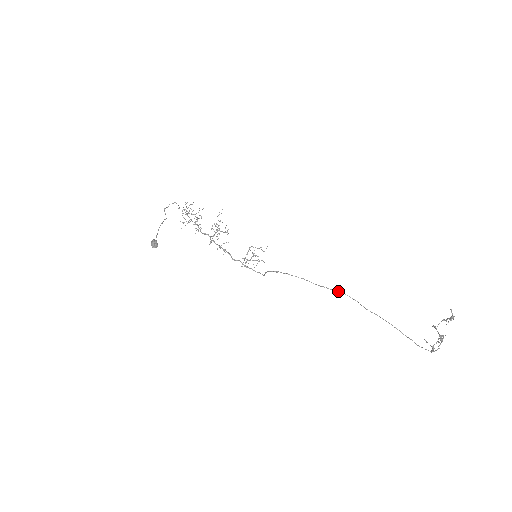
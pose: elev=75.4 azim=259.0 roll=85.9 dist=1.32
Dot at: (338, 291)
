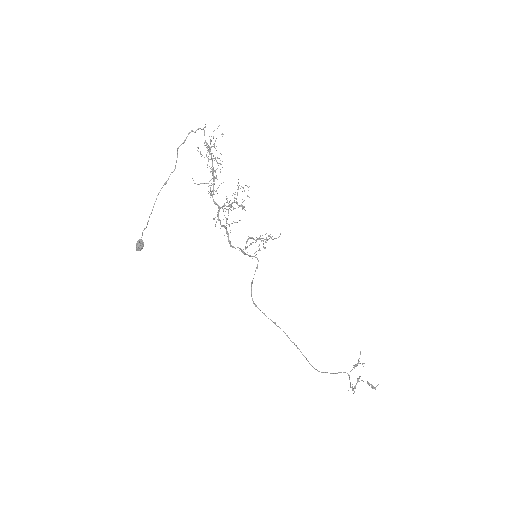
Dot at: (296, 346)
